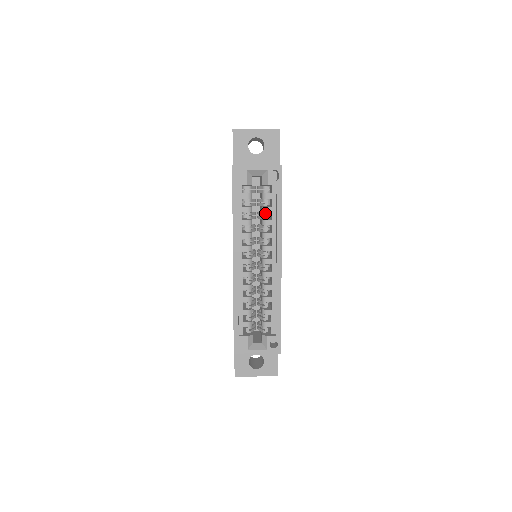
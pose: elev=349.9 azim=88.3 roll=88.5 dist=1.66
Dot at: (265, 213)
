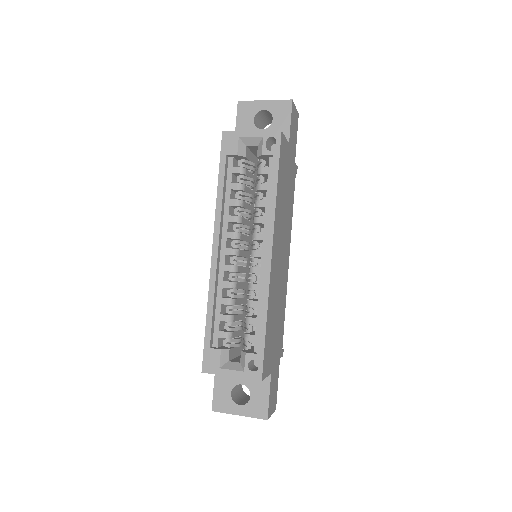
Dot at: (259, 192)
